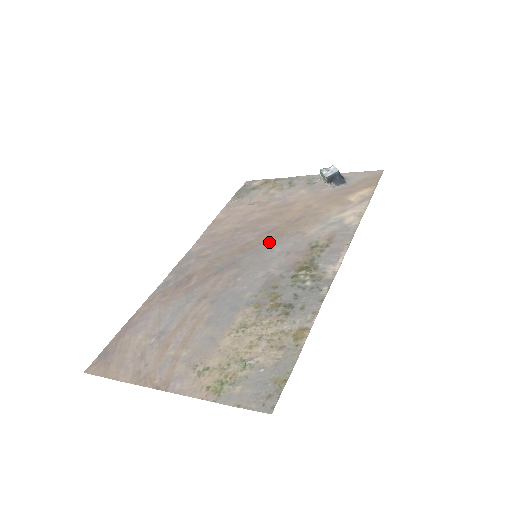
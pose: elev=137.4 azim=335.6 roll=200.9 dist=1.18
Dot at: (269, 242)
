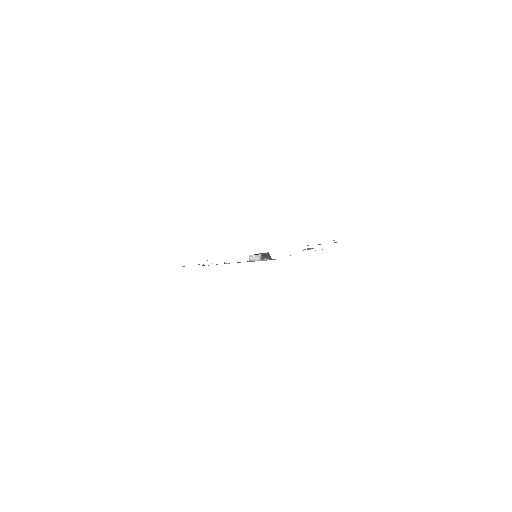
Dot at: occluded
